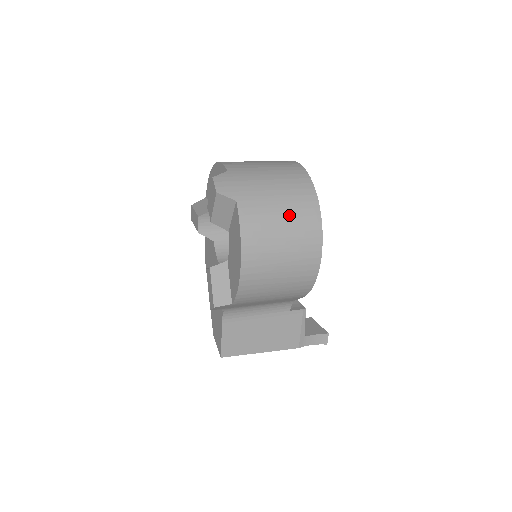
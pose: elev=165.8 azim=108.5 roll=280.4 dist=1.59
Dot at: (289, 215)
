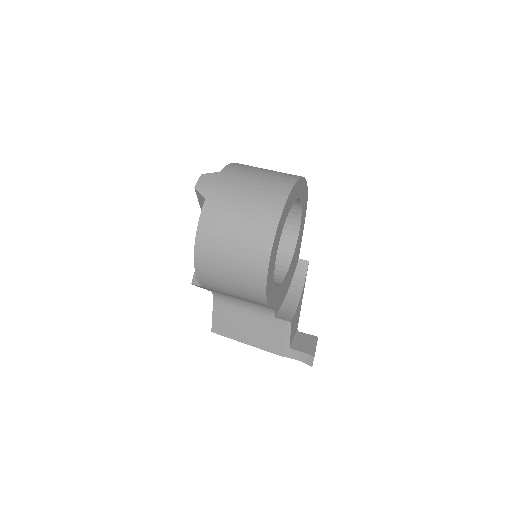
Dot at: (245, 224)
